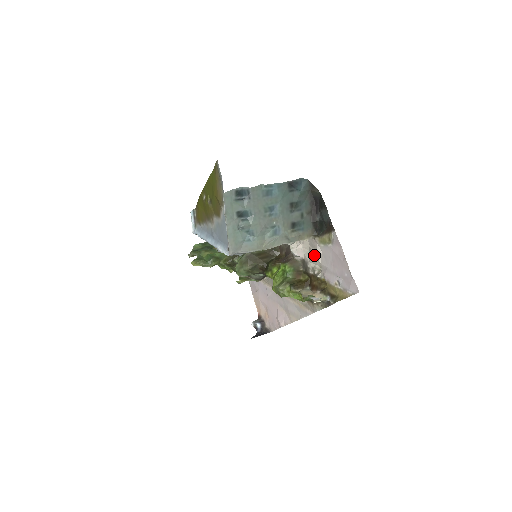
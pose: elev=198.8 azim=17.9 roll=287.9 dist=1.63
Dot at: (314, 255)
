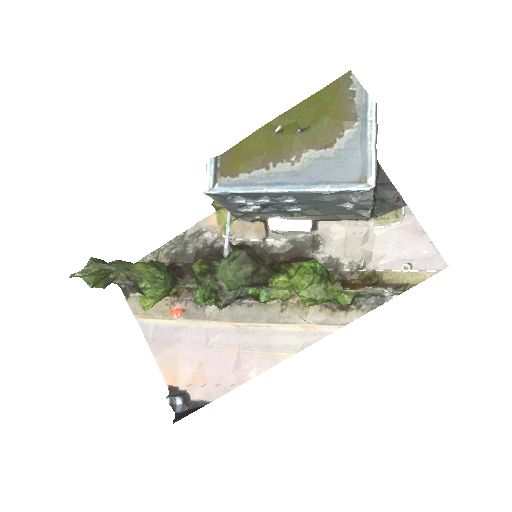
Dot at: (360, 243)
